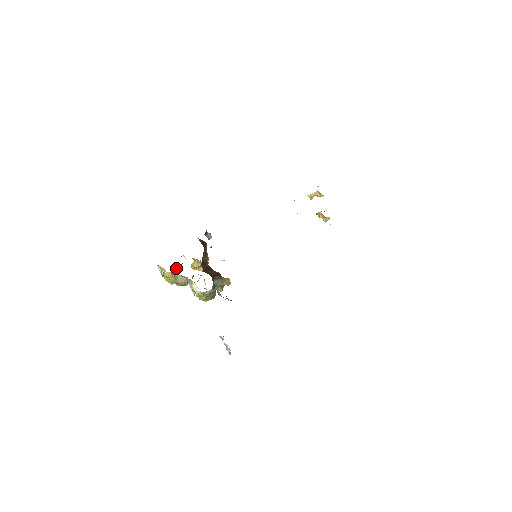
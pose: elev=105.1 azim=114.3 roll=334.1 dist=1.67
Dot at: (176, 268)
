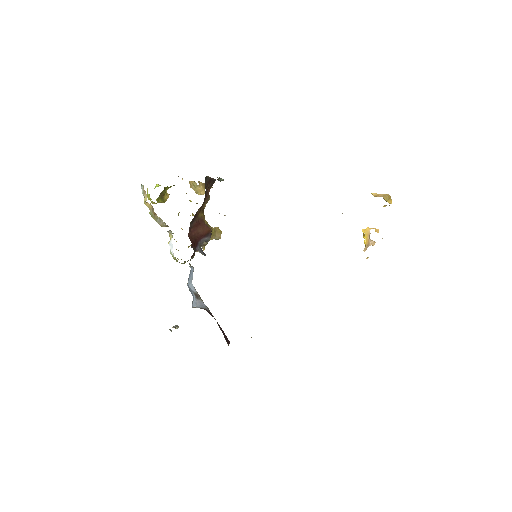
Dot at: (166, 187)
